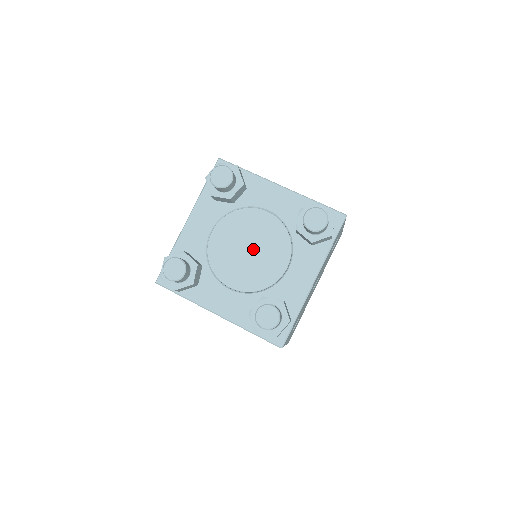
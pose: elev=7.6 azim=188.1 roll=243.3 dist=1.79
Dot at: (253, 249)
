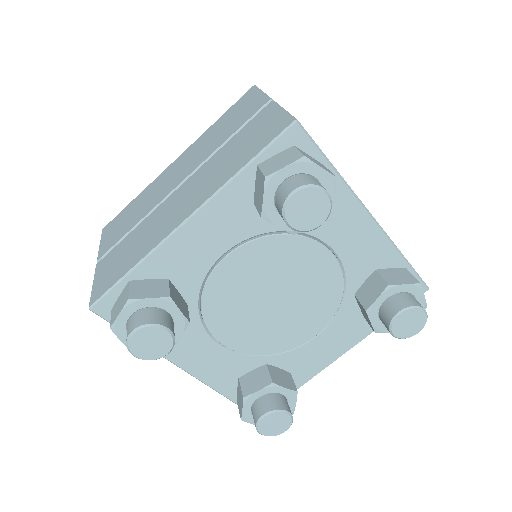
Dot at: (281, 301)
